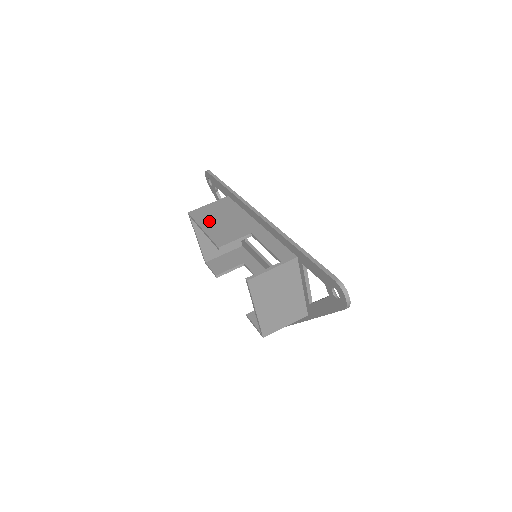
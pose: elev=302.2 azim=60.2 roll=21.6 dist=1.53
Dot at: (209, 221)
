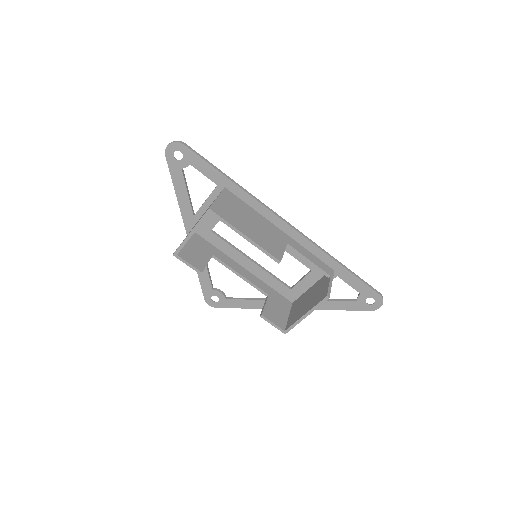
Dot at: (242, 224)
